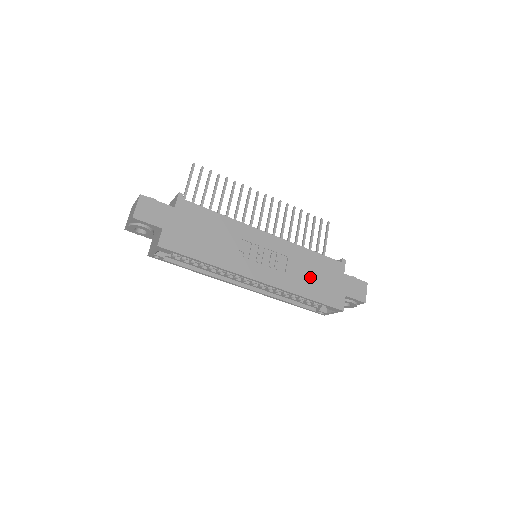
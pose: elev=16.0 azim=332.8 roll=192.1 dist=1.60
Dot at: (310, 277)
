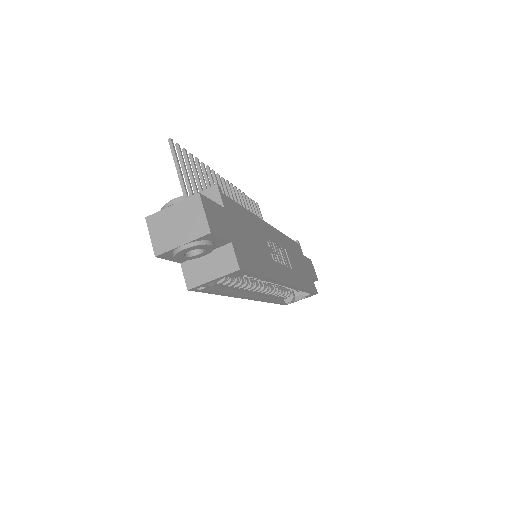
Dot at: (299, 267)
